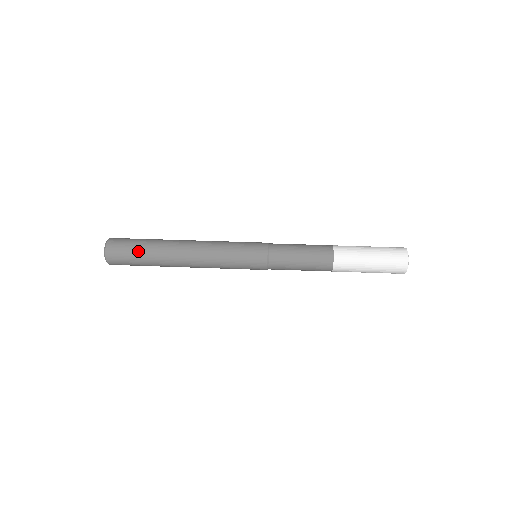
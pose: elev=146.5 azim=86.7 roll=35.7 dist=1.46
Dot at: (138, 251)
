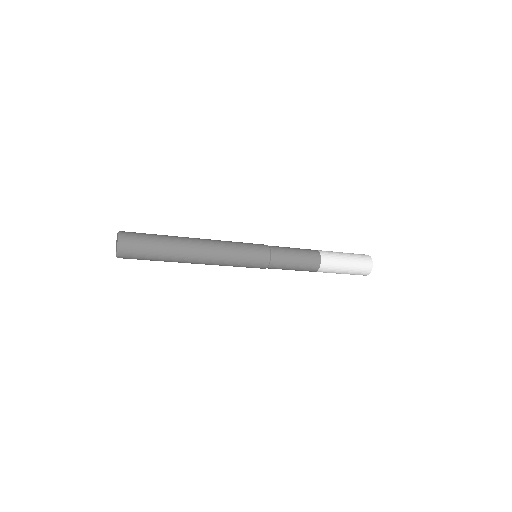
Dot at: (153, 235)
